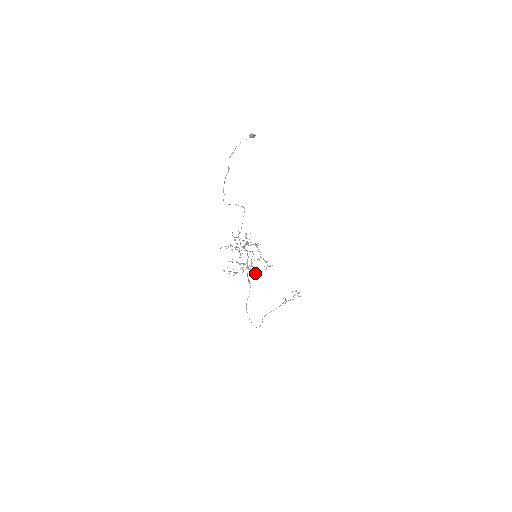
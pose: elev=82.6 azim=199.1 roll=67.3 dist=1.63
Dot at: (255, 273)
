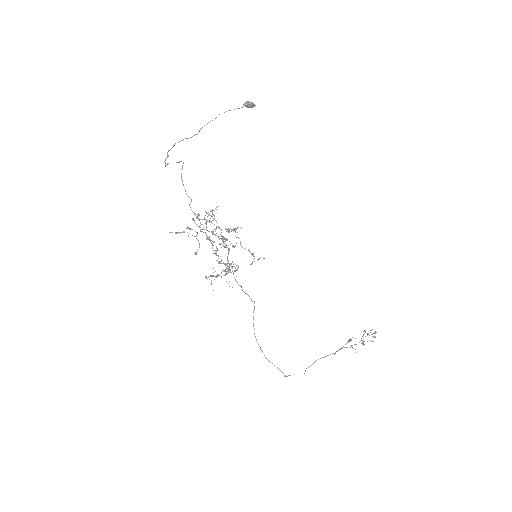
Dot at: (234, 270)
